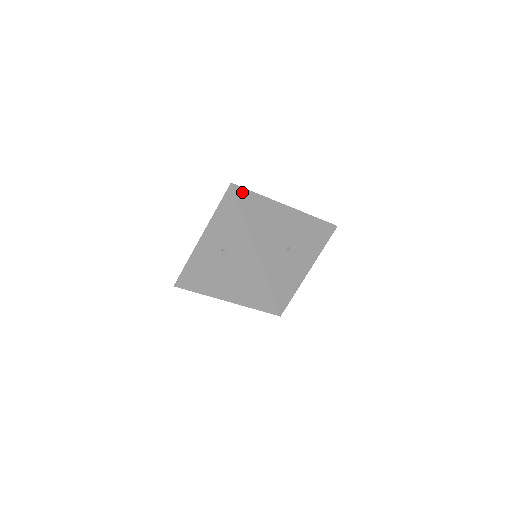
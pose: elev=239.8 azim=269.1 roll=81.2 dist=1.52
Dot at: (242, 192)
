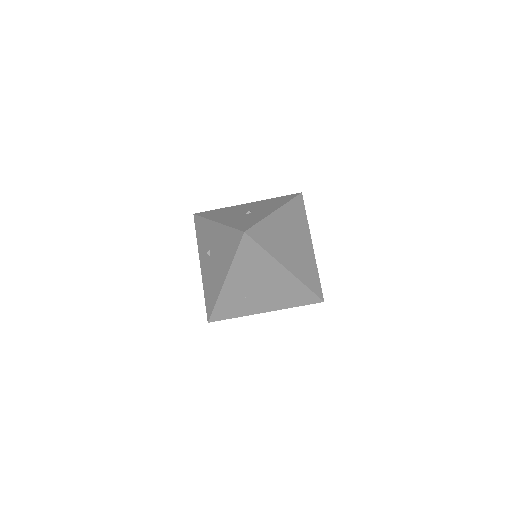
Dot at: (203, 213)
